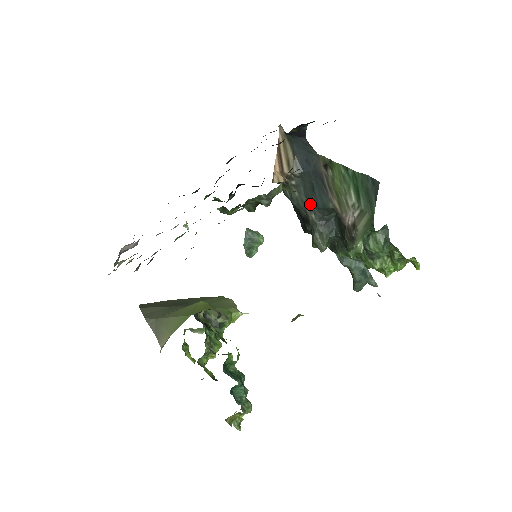
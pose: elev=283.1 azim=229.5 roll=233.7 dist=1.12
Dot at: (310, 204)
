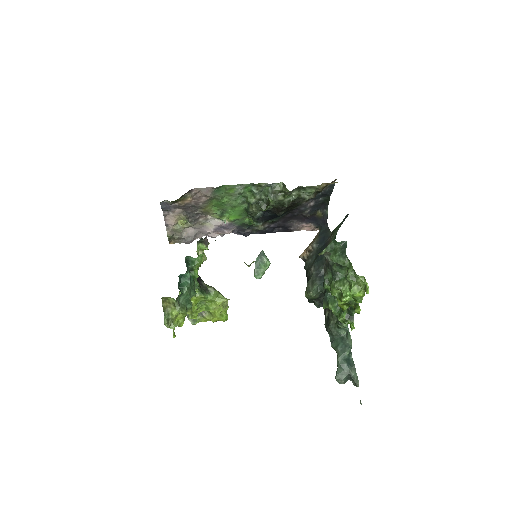
Dot at: (314, 262)
